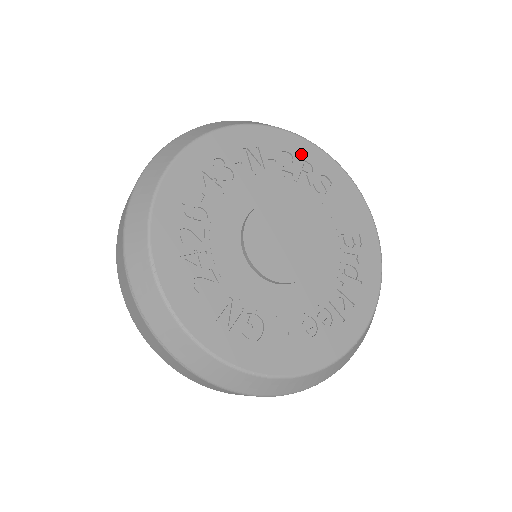
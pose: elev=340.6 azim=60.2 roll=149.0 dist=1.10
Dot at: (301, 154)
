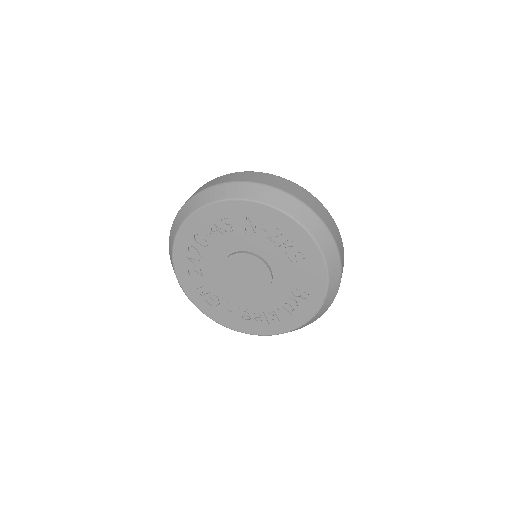
Dot at: (290, 233)
